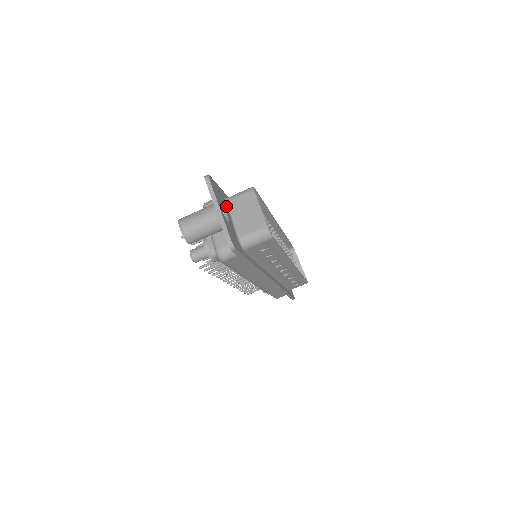
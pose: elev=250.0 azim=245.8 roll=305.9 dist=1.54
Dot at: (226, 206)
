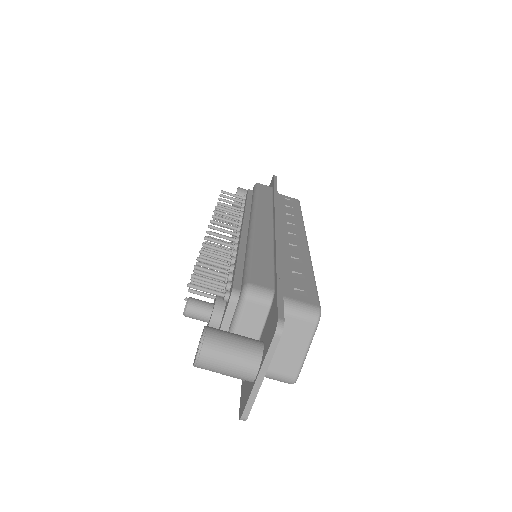
Dot at: occluded
